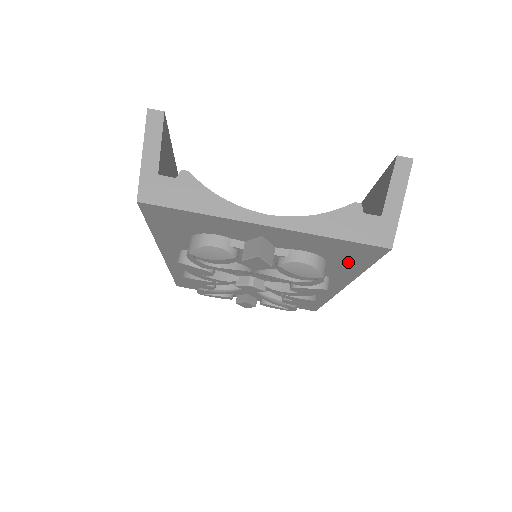
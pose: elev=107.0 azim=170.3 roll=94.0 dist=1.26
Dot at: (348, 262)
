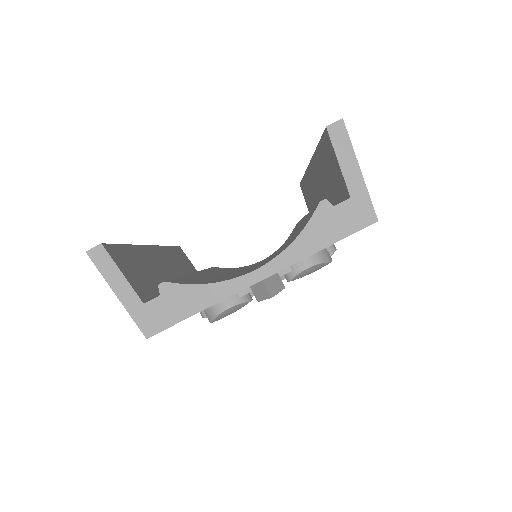
Dot at: occluded
